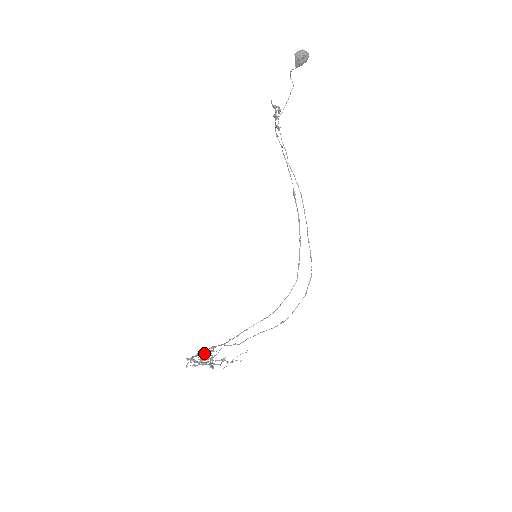
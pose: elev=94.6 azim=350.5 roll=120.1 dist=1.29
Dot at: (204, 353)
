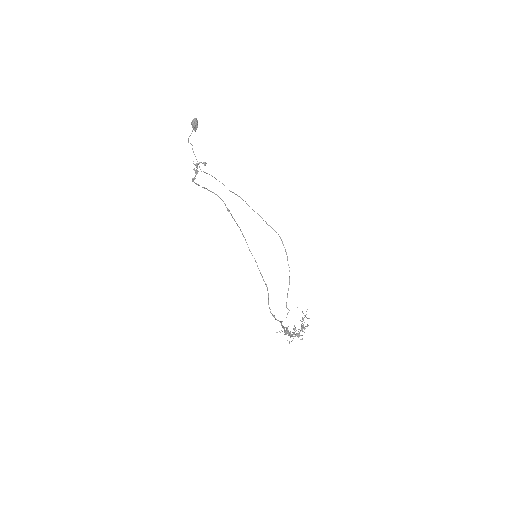
Dot at: (287, 333)
